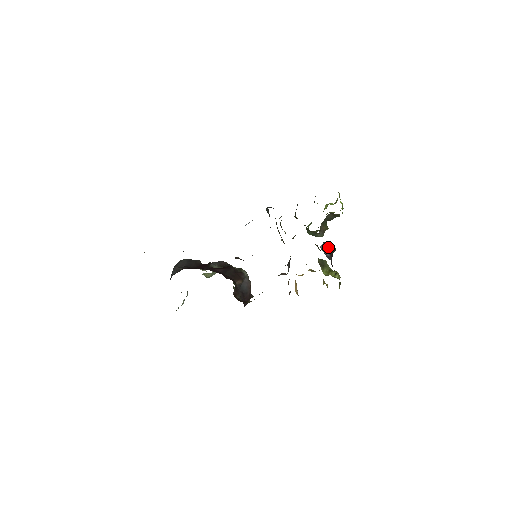
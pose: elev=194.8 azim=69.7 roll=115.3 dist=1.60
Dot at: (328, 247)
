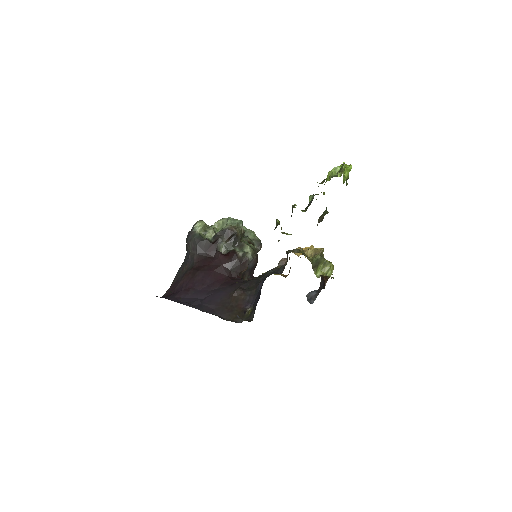
Dot at: (314, 291)
